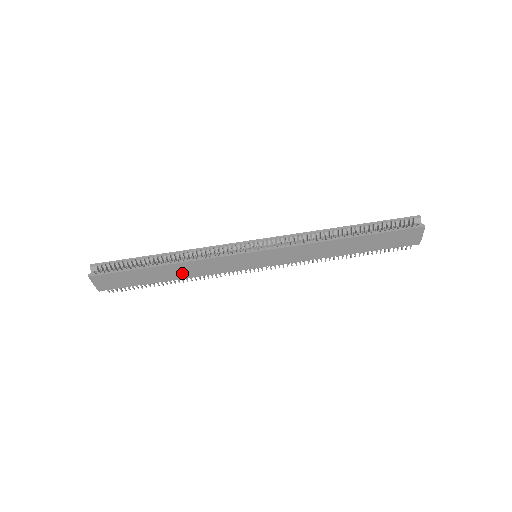
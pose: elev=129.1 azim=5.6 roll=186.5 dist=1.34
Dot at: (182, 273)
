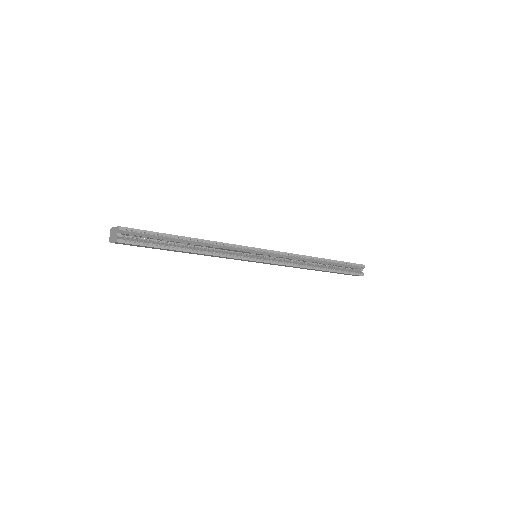
Dot at: occluded
